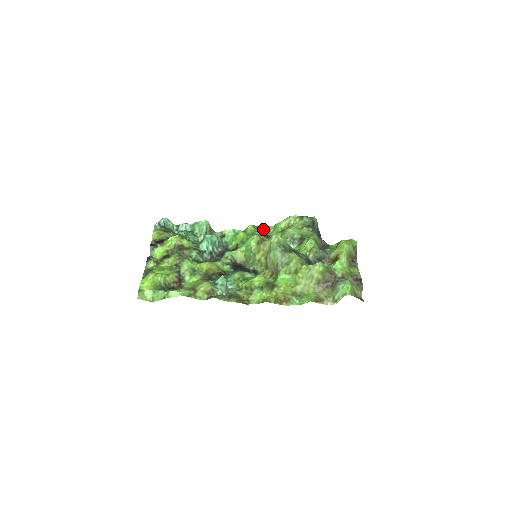
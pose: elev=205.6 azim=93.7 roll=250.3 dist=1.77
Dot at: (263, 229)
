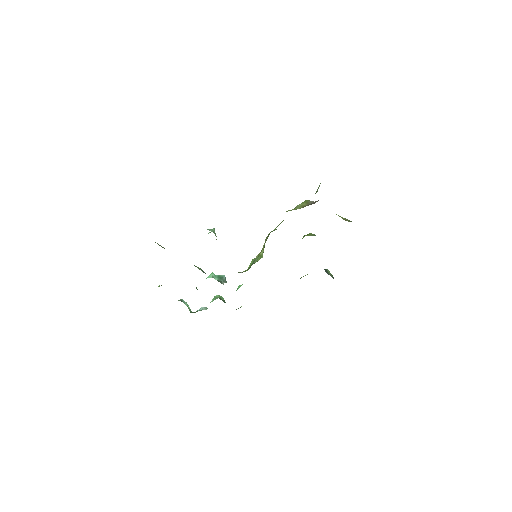
Dot at: occluded
